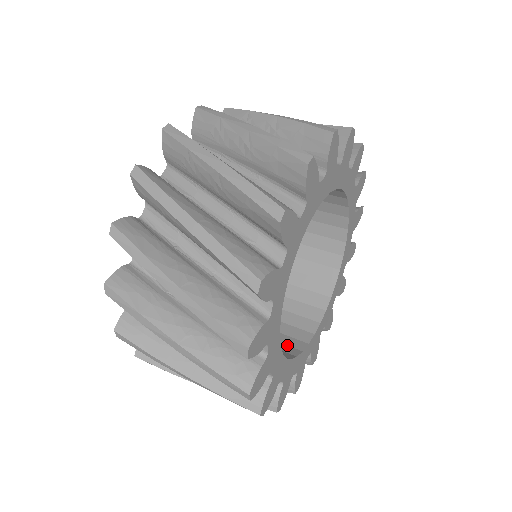
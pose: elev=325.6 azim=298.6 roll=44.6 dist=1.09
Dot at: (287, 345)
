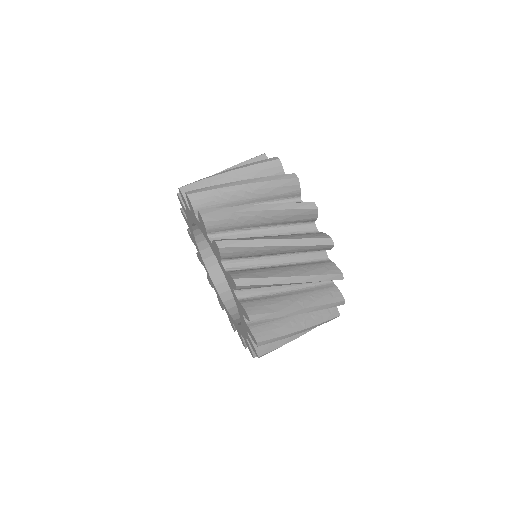
Dot at: occluded
